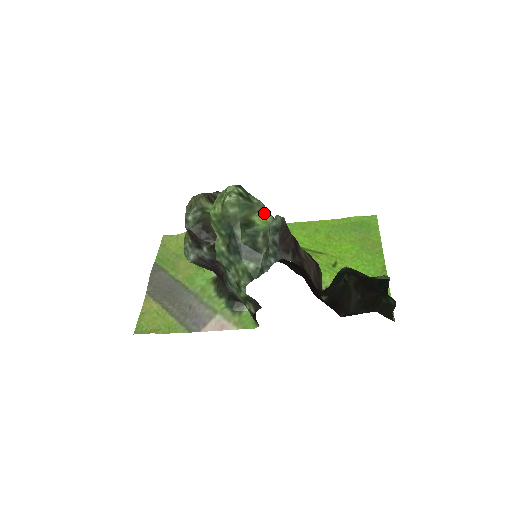
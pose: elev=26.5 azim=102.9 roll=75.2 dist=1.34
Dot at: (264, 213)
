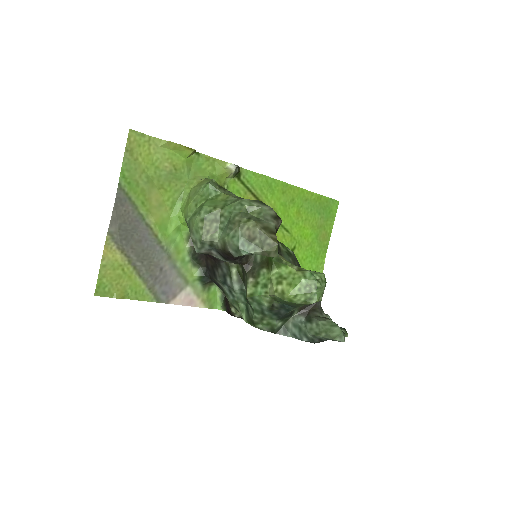
Dot at: occluded
